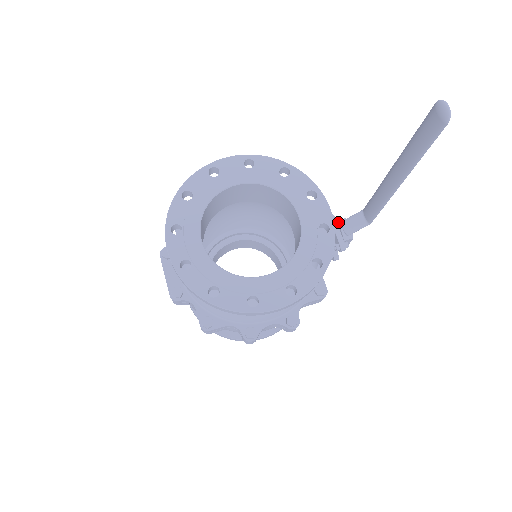
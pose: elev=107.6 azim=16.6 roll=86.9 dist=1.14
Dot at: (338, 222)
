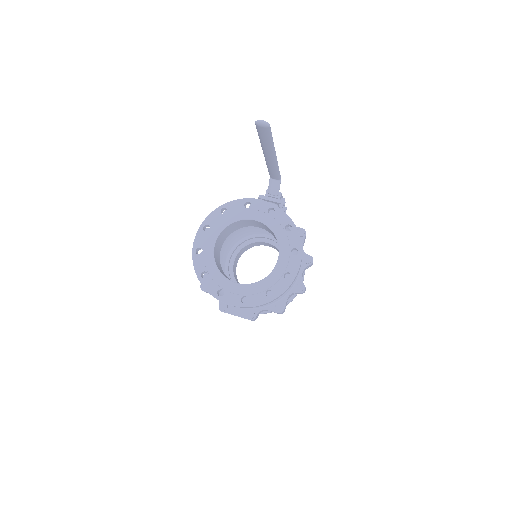
Dot at: (267, 195)
